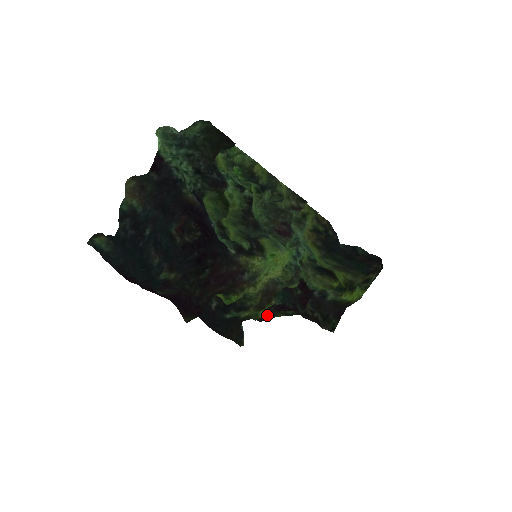
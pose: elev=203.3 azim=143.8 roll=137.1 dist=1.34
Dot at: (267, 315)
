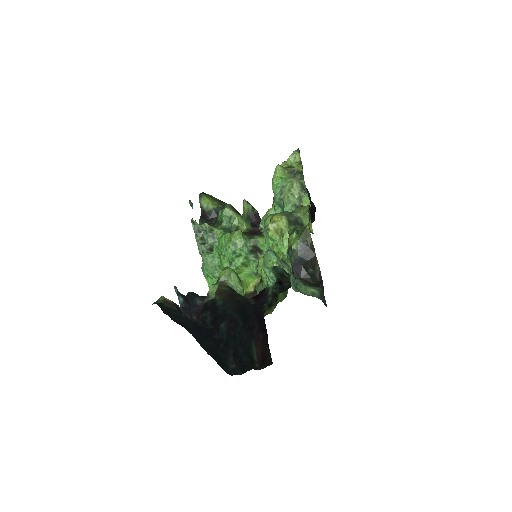
Dot at: occluded
